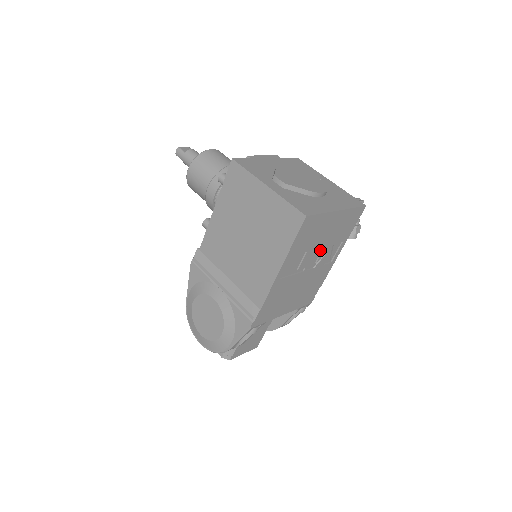
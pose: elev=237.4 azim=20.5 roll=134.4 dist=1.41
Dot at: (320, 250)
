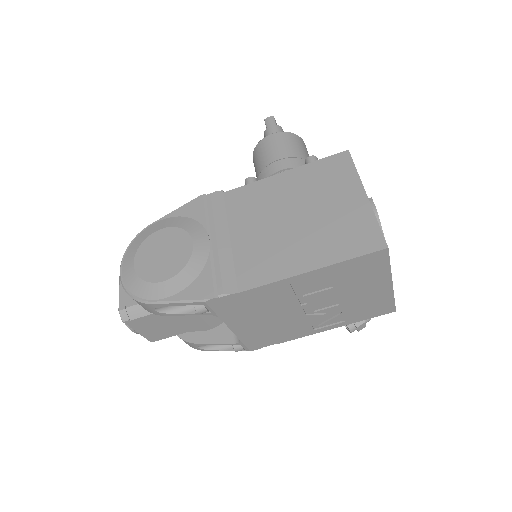
Dot at: (332, 303)
